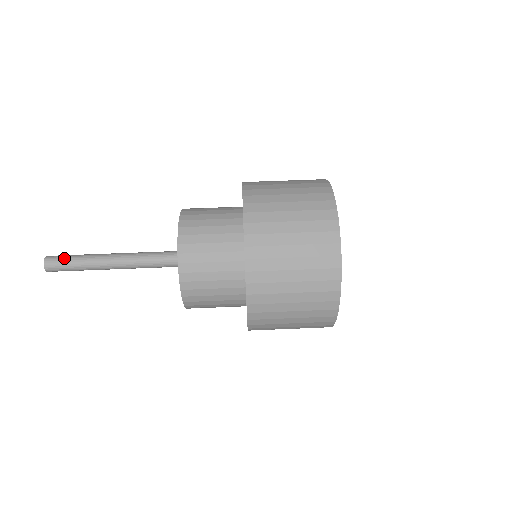
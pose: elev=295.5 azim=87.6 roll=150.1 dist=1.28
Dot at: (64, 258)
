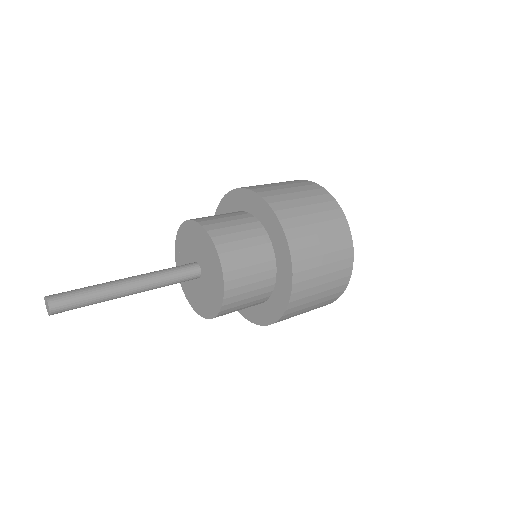
Dot at: (71, 292)
